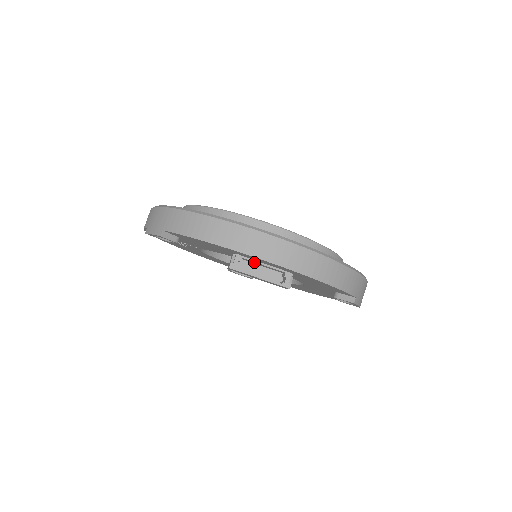
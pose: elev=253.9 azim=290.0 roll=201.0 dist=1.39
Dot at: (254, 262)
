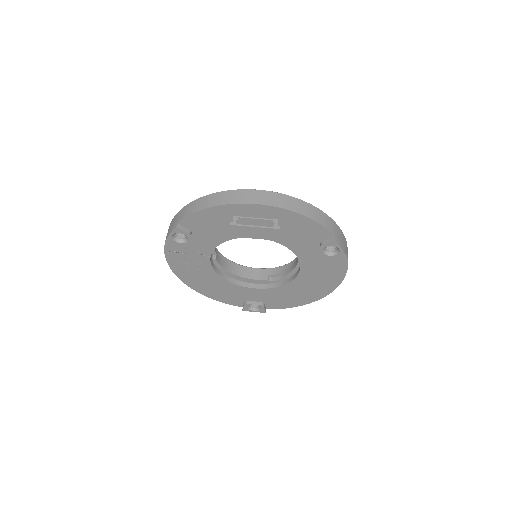
Dot at: (248, 221)
